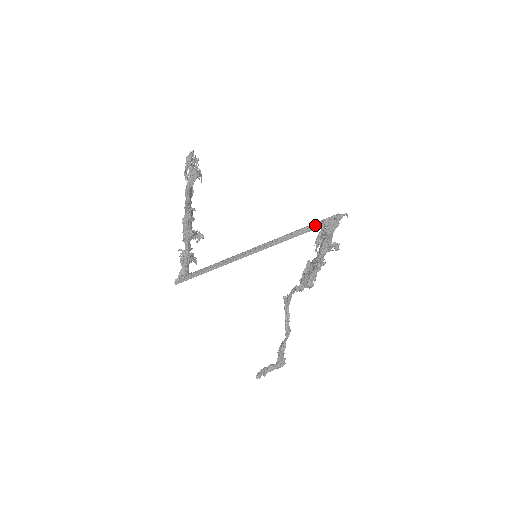
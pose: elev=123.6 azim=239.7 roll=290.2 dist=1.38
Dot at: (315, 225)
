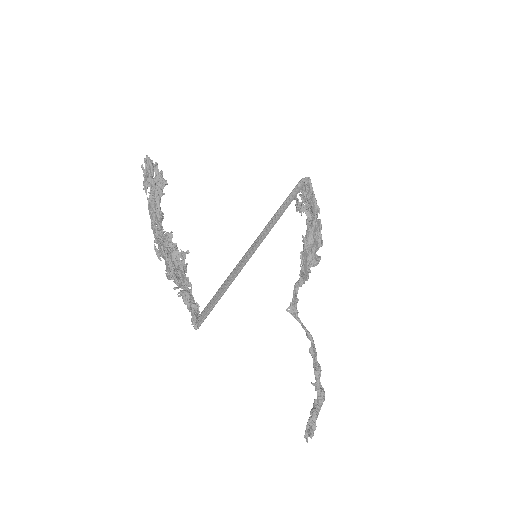
Dot at: occluded
